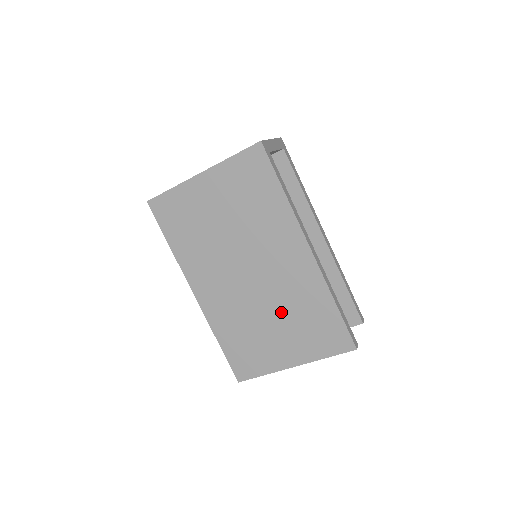
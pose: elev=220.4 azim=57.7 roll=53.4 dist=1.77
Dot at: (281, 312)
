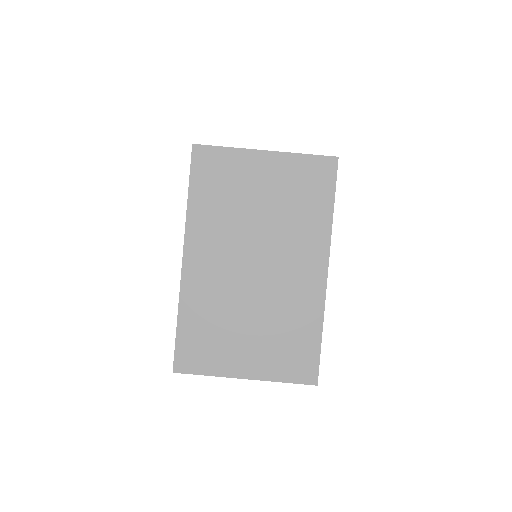
Dot at: (265, 318)
